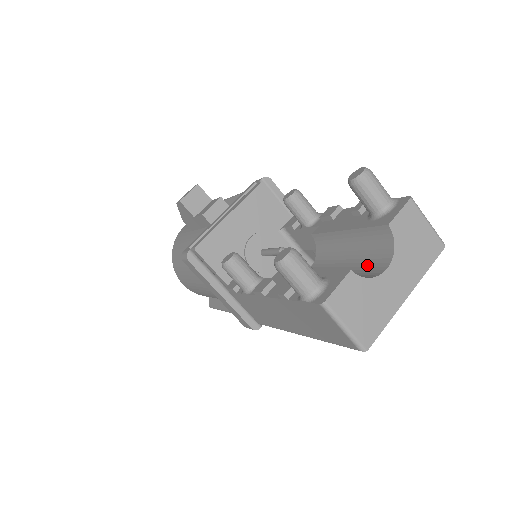
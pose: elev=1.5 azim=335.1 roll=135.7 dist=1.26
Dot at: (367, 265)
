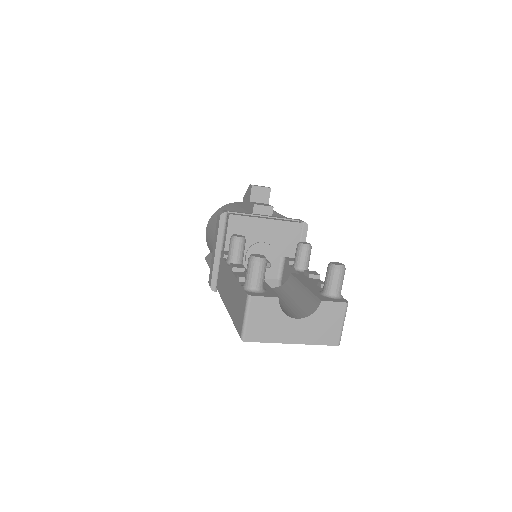
Dot at: (293, 310)
